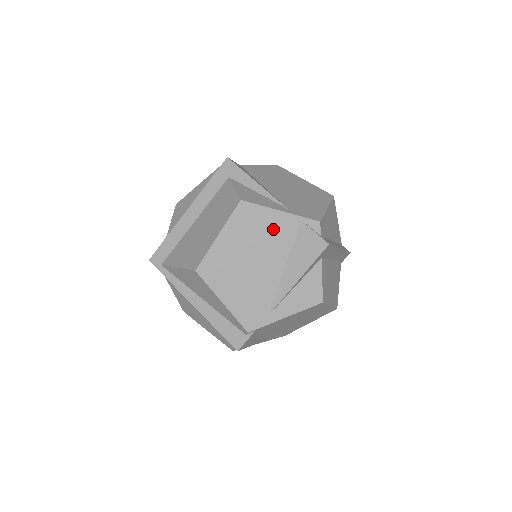
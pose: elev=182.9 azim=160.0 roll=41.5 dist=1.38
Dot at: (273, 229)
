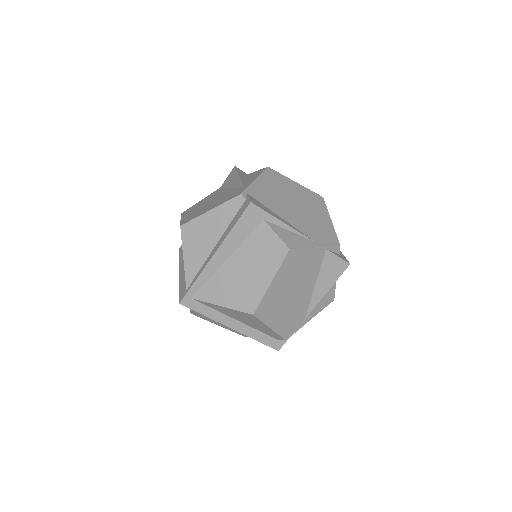
Dot at: (208, 198)
